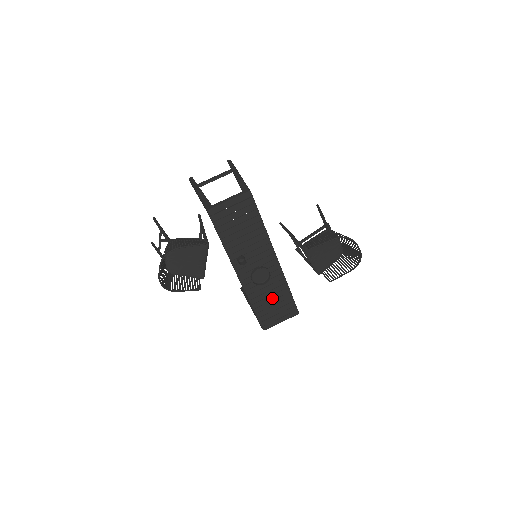
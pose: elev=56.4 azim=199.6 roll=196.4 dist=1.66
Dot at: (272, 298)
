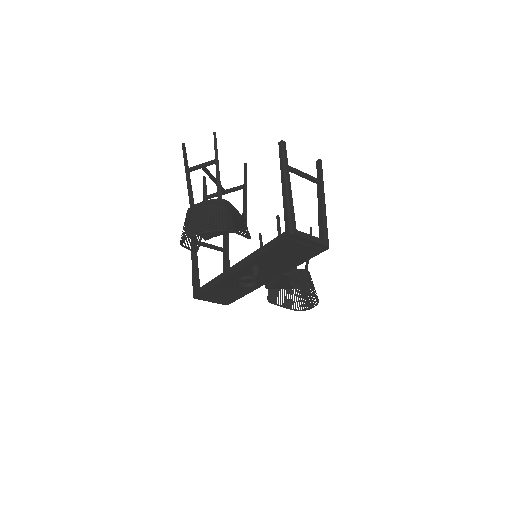
Dot at: (230, 291)
